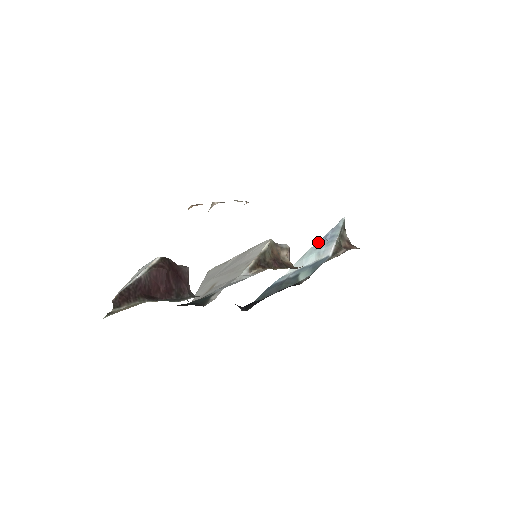
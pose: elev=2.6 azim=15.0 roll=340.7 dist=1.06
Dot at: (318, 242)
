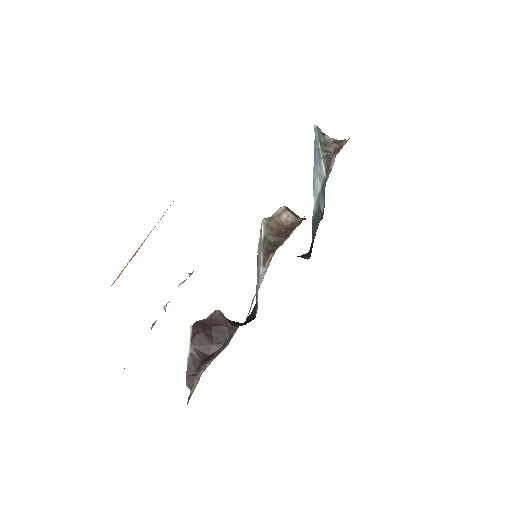
Dot at: (314, 162)
